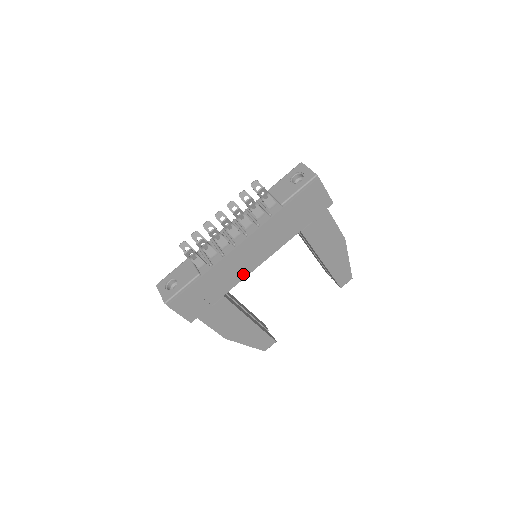
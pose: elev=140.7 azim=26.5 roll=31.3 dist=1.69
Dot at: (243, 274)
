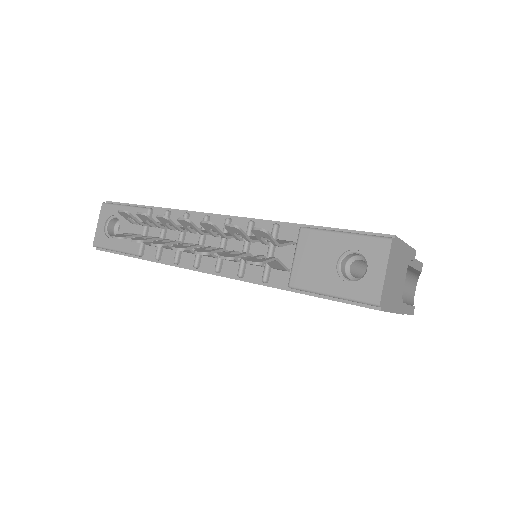
Dot at: occluded
